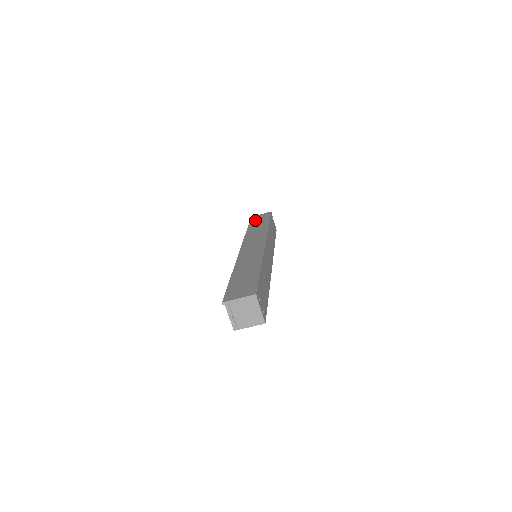
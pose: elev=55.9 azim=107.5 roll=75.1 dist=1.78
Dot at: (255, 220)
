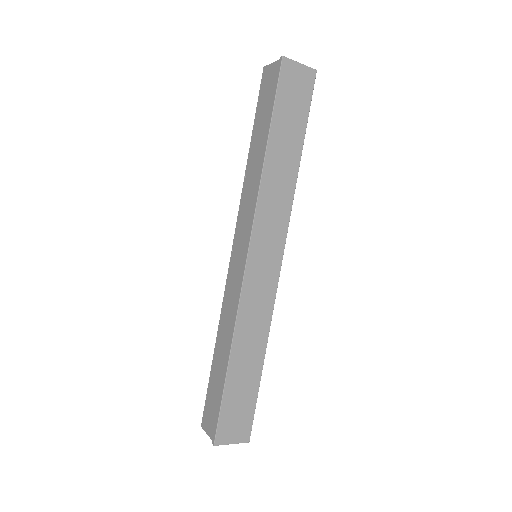
Dot at: (286, 100)
